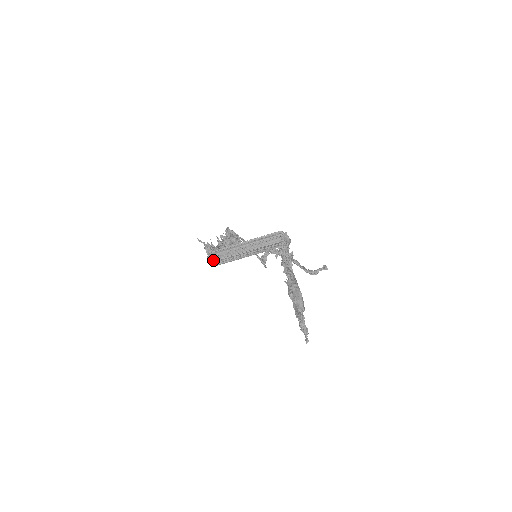
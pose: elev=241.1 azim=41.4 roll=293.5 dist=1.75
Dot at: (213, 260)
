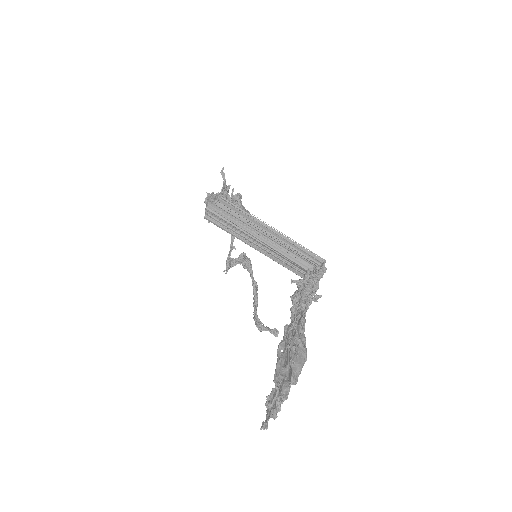
Dot at: (214, 211)
